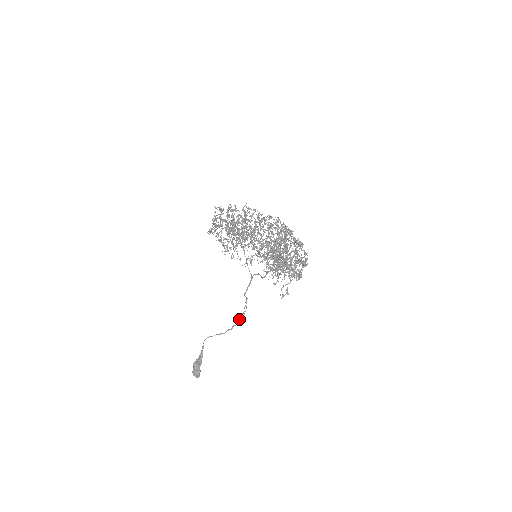
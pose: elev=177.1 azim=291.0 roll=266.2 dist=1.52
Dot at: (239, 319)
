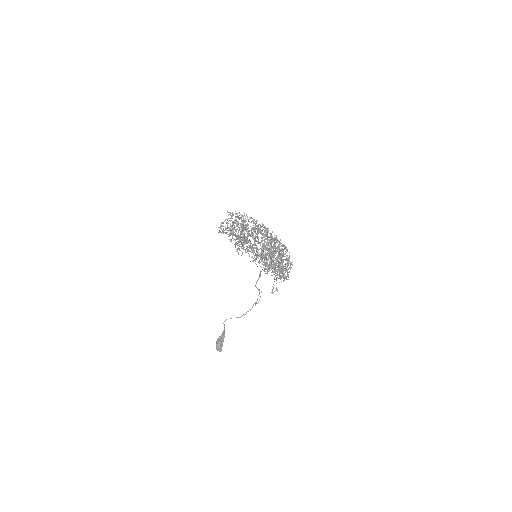
Dot at: occluded
